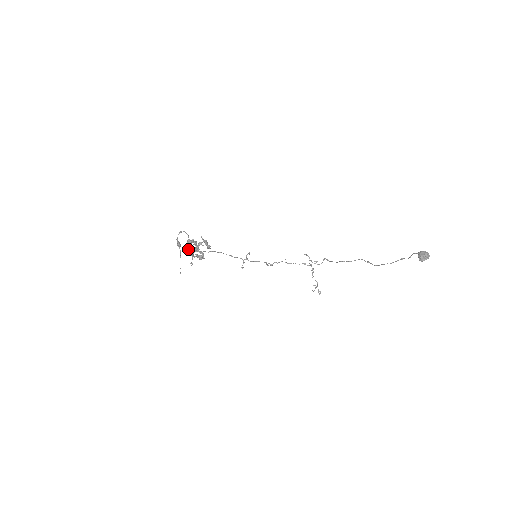
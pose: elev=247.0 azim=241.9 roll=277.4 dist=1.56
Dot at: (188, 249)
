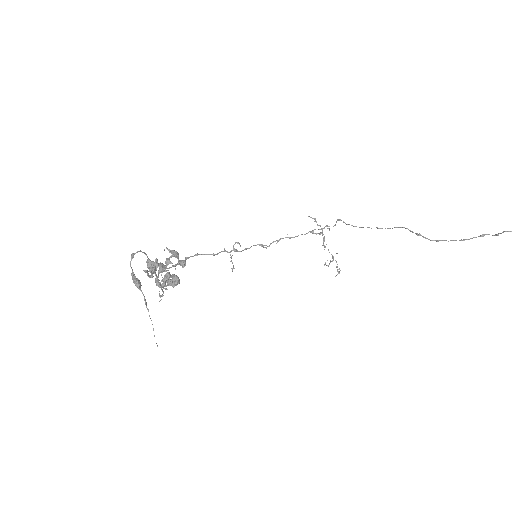
Dot at: (151, 276)
